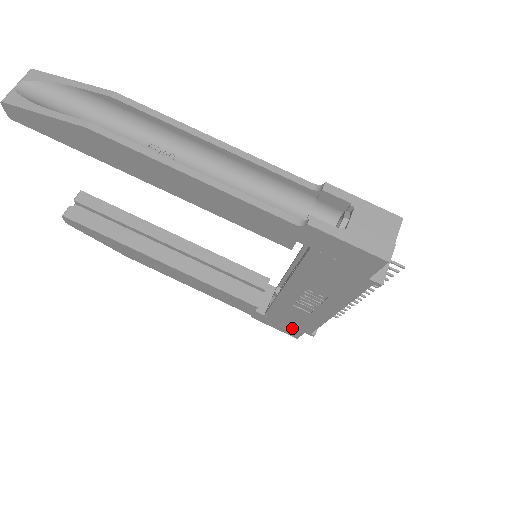
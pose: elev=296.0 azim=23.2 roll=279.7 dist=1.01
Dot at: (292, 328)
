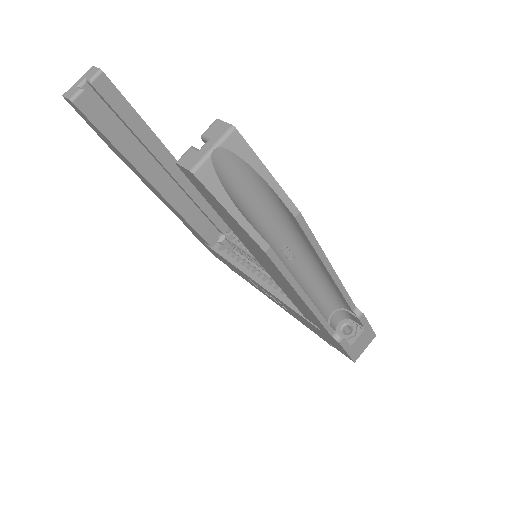
Dot at: (222, 260)
